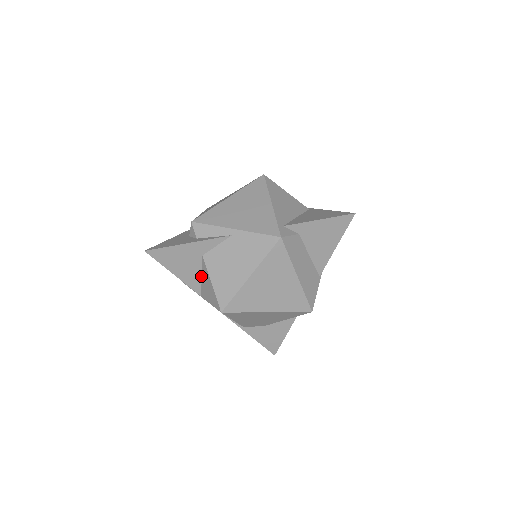
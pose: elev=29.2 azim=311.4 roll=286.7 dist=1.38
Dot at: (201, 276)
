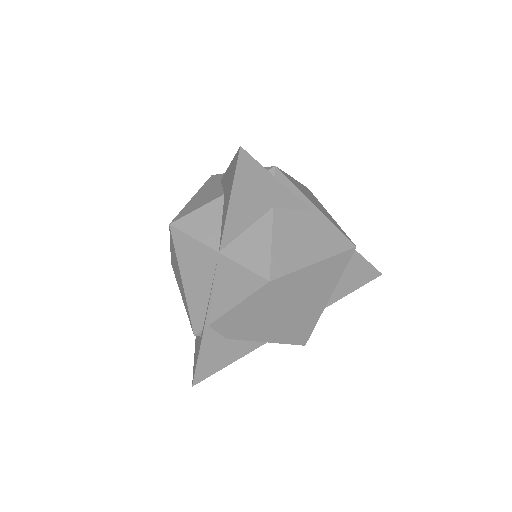
Dot at: (246, 228)
